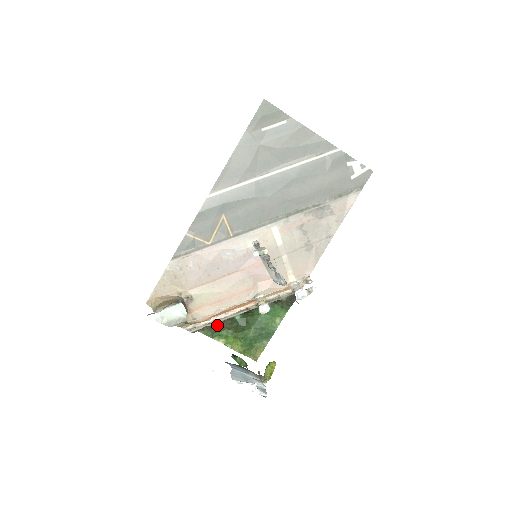
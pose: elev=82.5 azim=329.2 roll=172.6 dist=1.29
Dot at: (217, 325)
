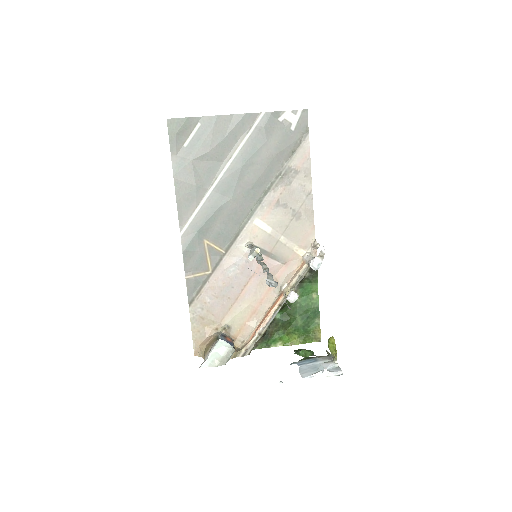
Dot at: (265, 334)
